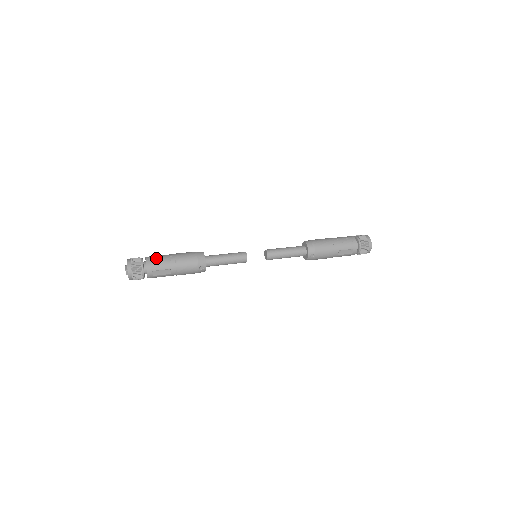
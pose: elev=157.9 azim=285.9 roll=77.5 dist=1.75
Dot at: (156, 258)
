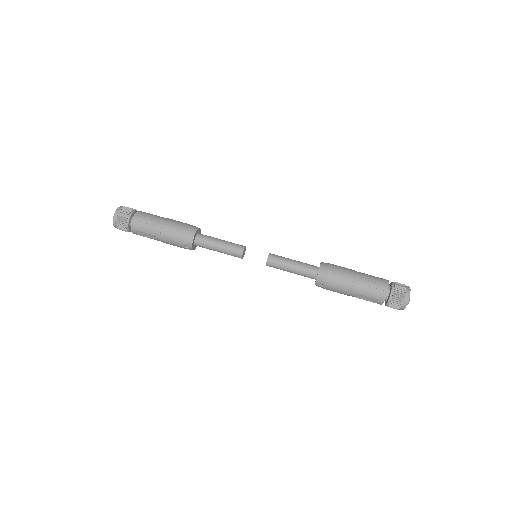
Dot at: (145, 218)
